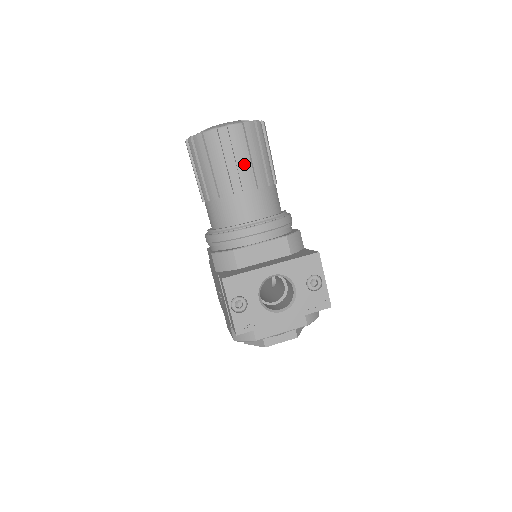
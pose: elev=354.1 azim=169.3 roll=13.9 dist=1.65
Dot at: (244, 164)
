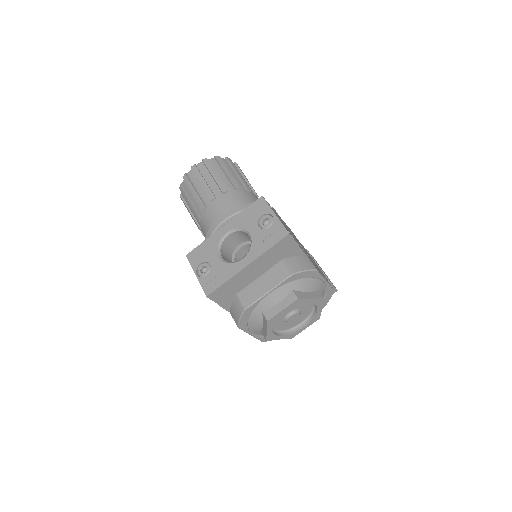
Dot at: (209, 183)
